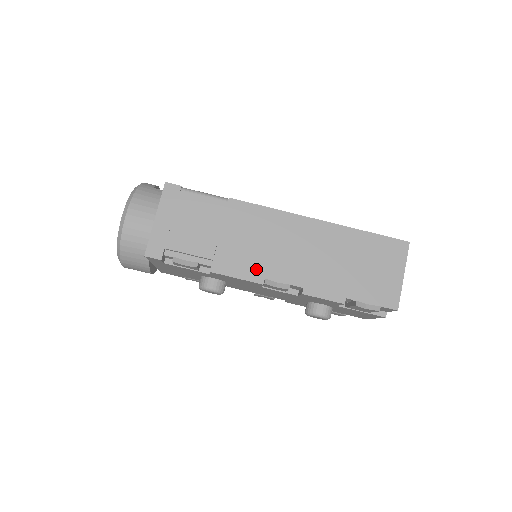
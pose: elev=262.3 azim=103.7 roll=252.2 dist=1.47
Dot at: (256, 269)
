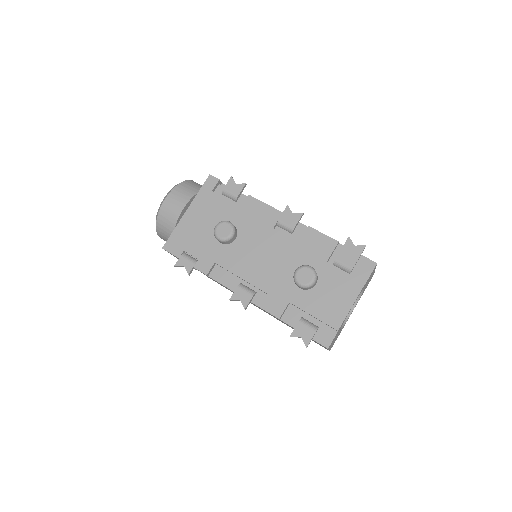
Dot at: occluded
